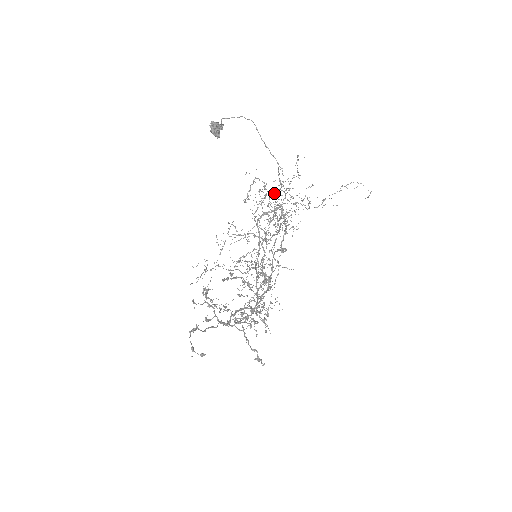
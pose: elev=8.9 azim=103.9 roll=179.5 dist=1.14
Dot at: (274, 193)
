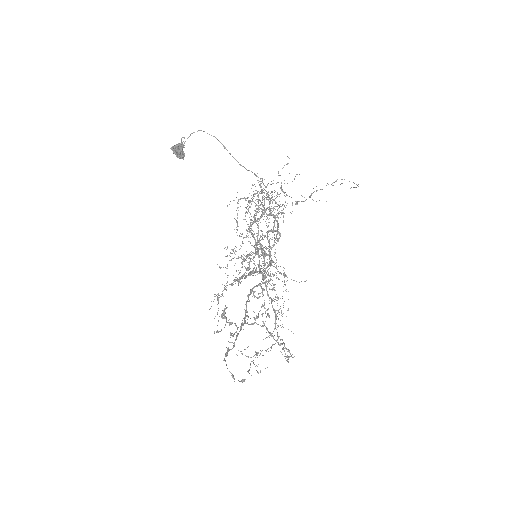
Dot at: (256, 190)
